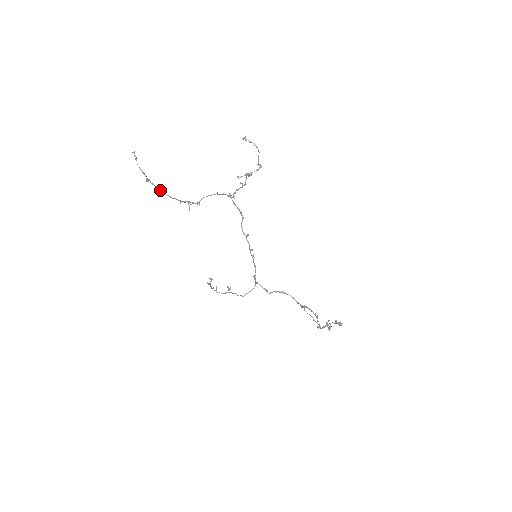
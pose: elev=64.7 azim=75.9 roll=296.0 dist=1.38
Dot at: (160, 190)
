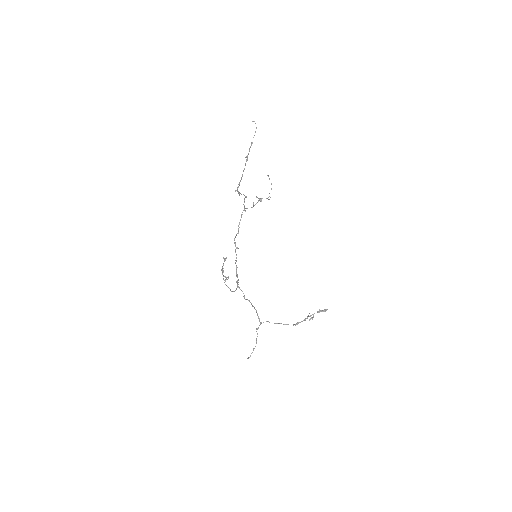
Dot at: occluded
